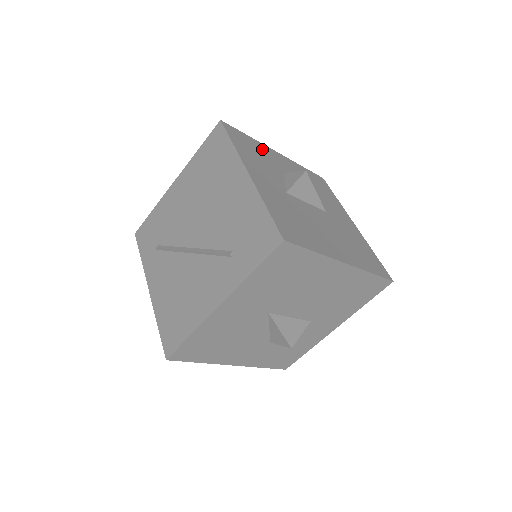
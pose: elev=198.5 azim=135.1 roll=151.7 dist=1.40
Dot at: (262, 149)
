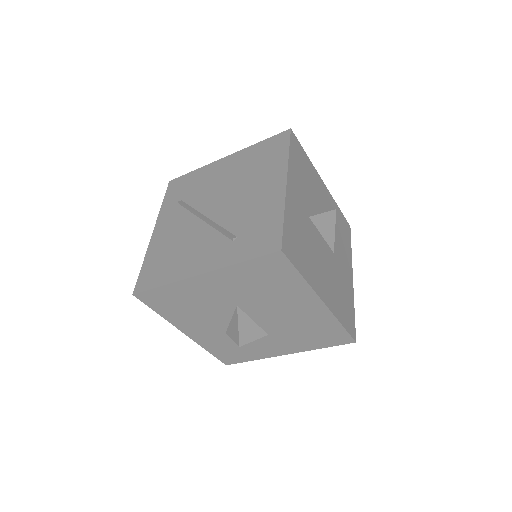
Dot at: (312, 172)
